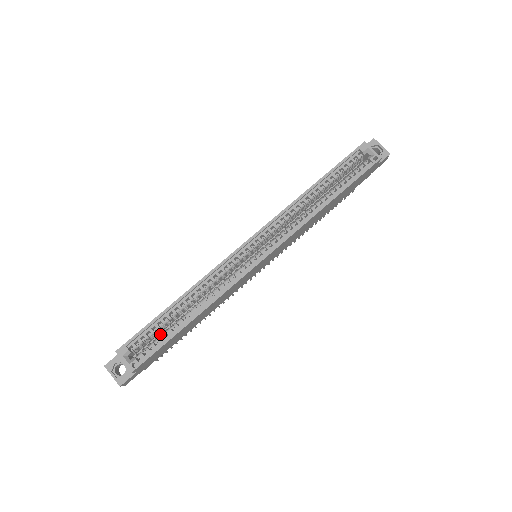
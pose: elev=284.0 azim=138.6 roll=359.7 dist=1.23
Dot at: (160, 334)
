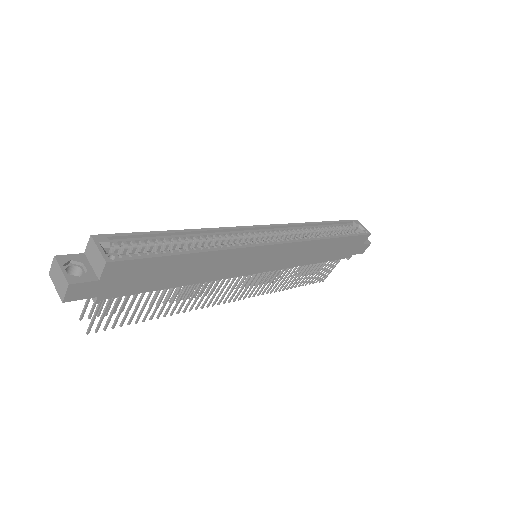
Dot at: occluded
